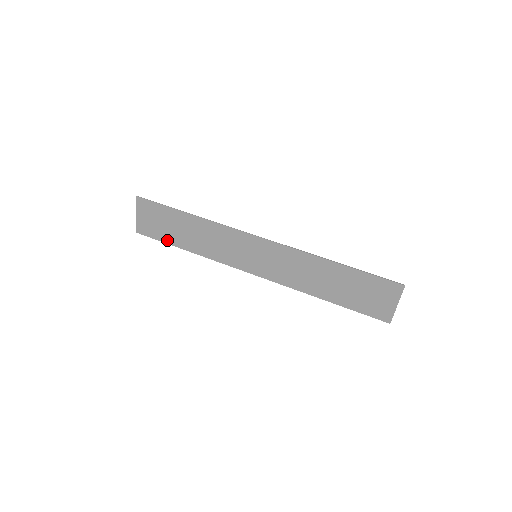
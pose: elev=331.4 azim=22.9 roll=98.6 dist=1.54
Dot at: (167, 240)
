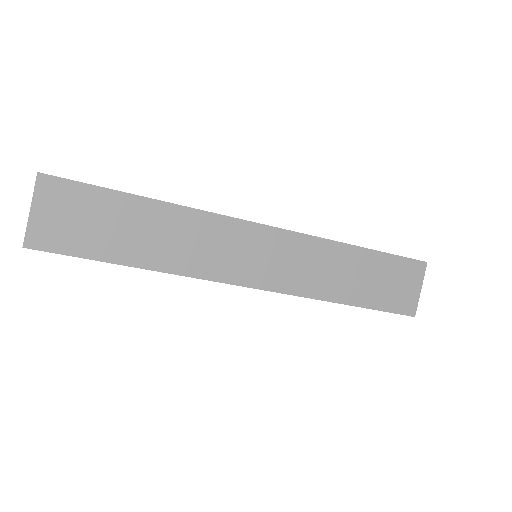
Dot at: (95, 253)
